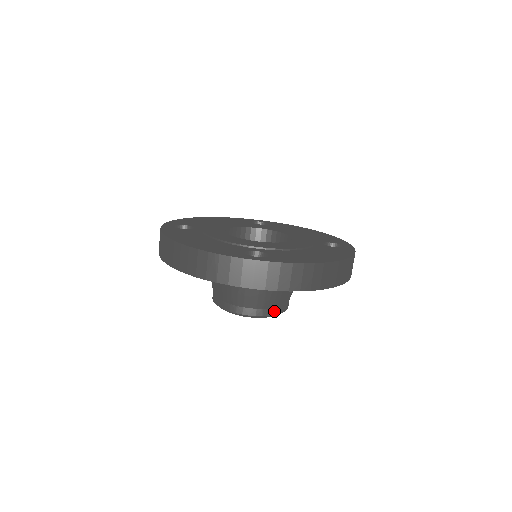
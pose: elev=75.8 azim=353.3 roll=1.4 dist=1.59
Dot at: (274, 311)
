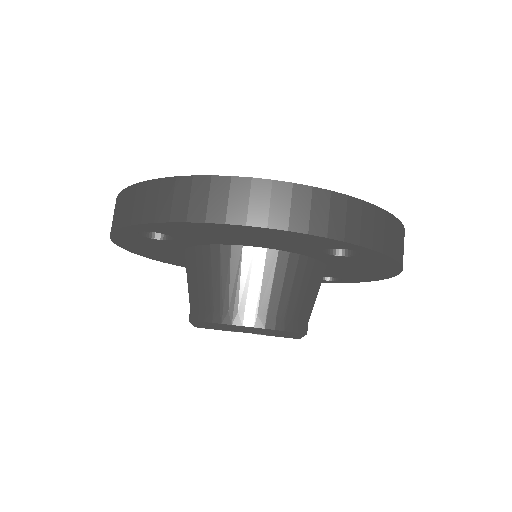
Dot at: (232, 317)
